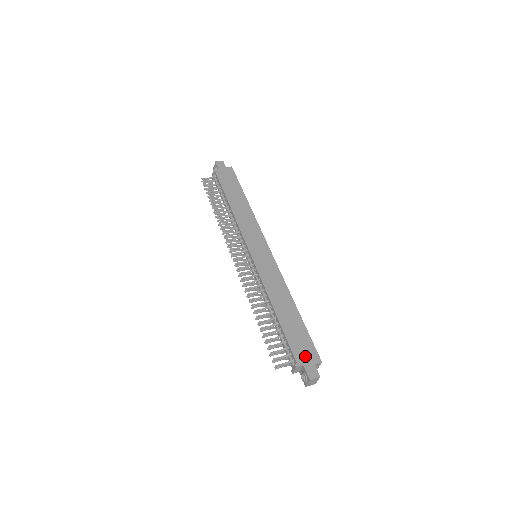
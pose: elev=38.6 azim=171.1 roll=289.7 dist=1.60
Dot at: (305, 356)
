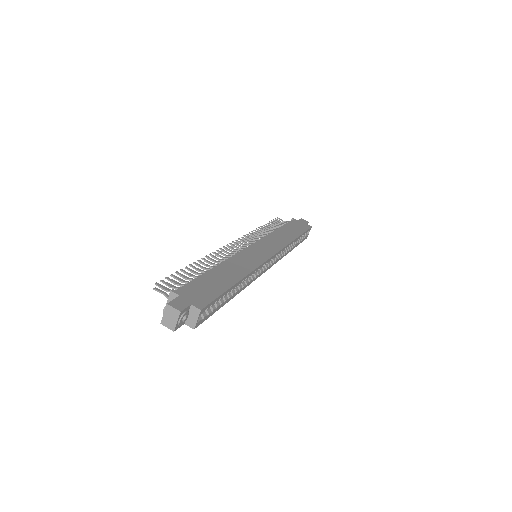
Dot at: (192, 295)
